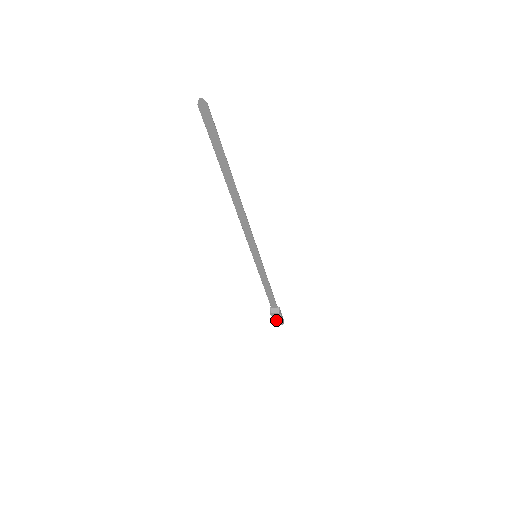
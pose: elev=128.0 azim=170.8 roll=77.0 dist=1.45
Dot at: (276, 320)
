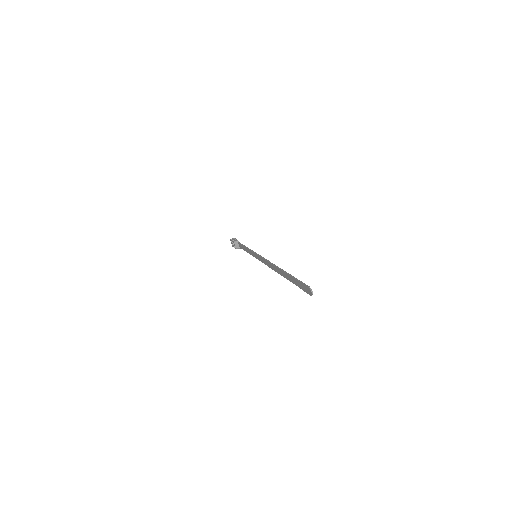
Dot at: (233, 243)
